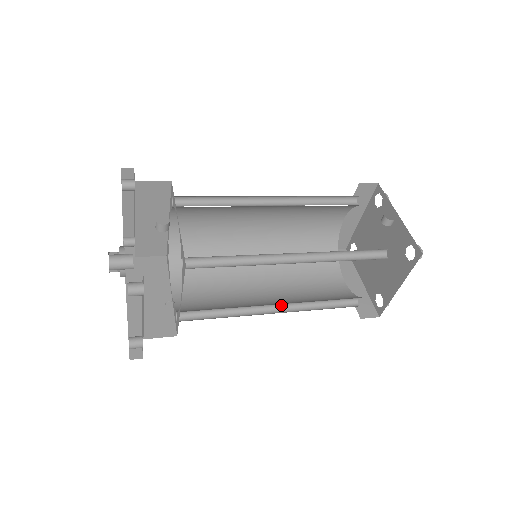
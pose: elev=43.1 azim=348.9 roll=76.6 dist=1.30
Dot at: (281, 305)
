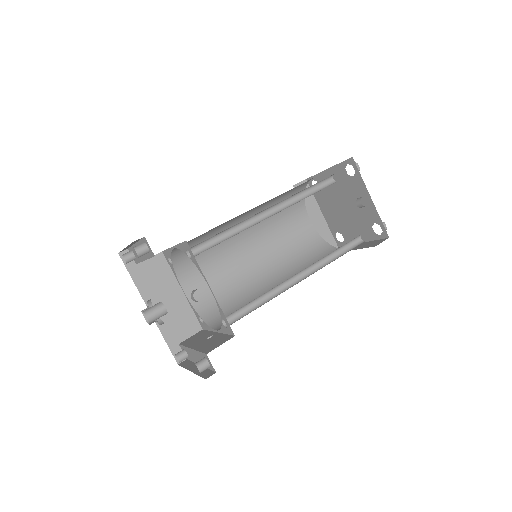
Dot at: (272, 273)
